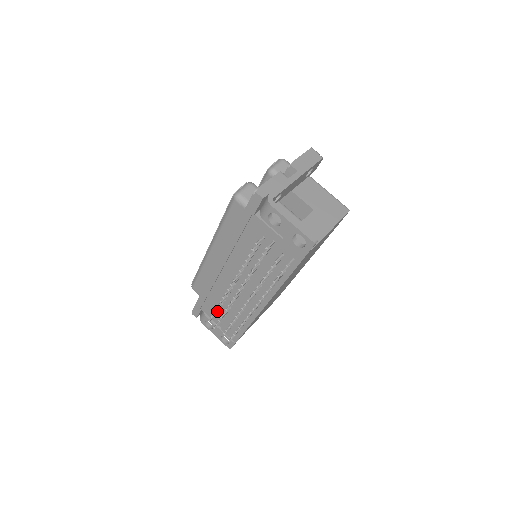
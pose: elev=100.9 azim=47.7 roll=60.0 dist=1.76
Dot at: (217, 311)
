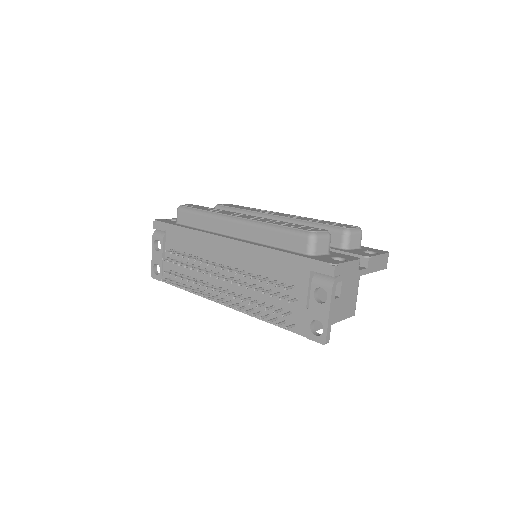
Dot at: (179, 252)
